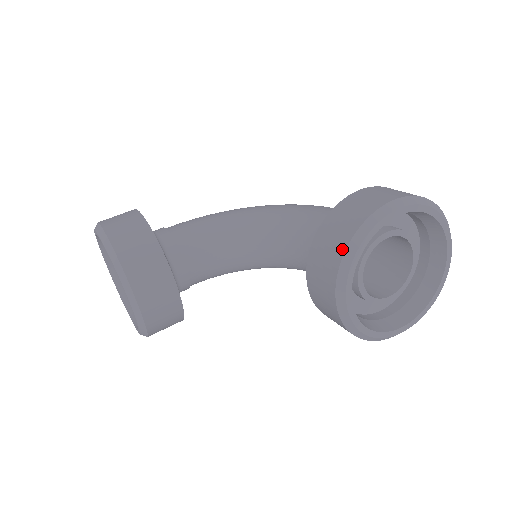
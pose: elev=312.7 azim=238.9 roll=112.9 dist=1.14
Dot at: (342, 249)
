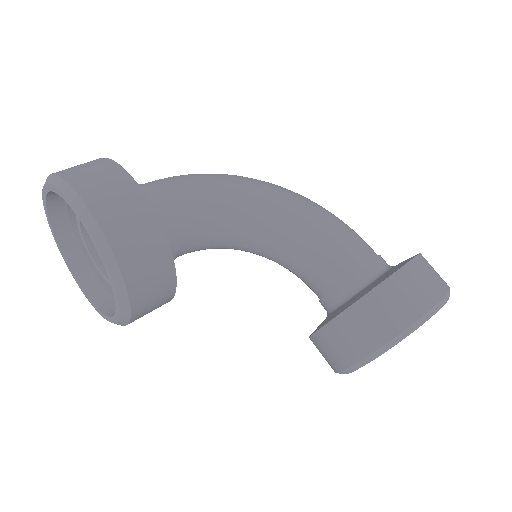
Dot at: (382, 341)
